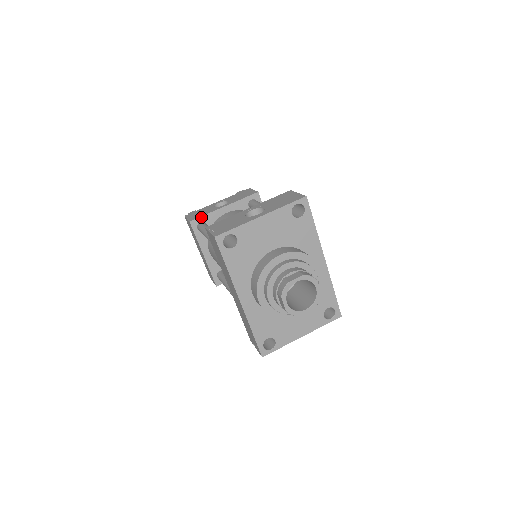
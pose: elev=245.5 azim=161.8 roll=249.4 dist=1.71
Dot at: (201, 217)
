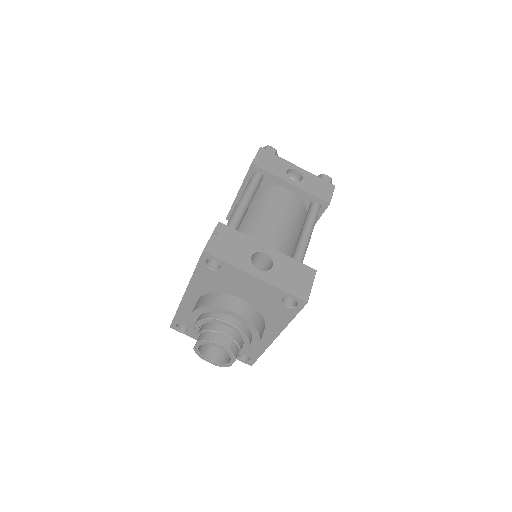
Dot at: (264, 170)
